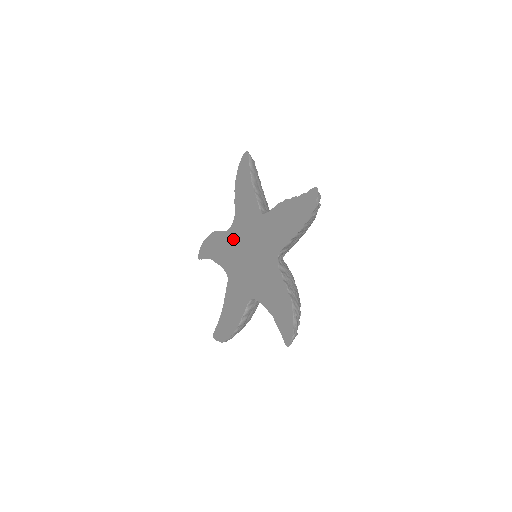
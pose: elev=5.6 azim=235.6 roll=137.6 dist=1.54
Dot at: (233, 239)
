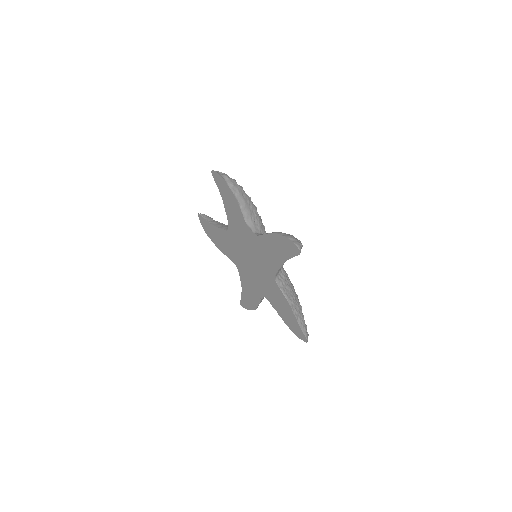
Dot at: (247, 236)
